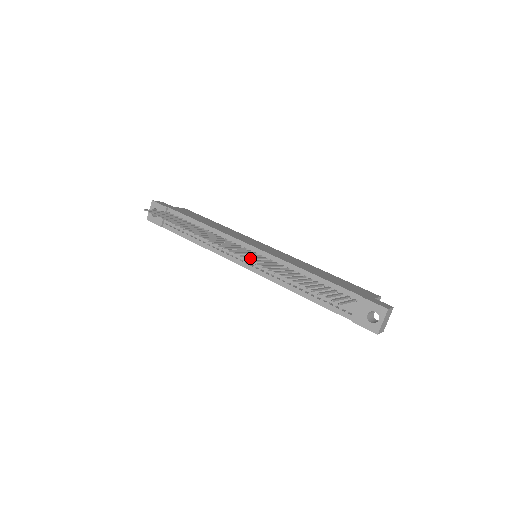
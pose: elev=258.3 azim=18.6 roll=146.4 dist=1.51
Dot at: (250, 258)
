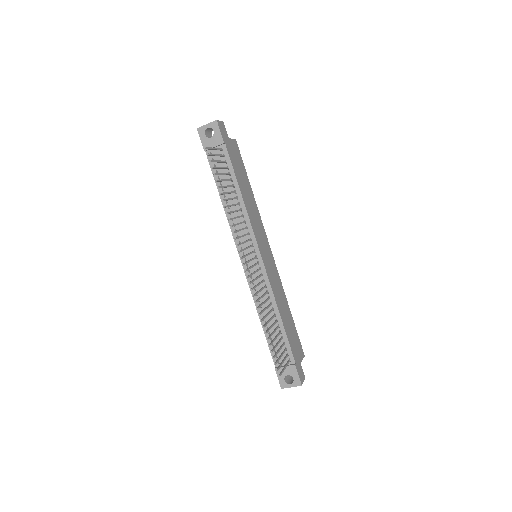
Dot at: (253, 281)
